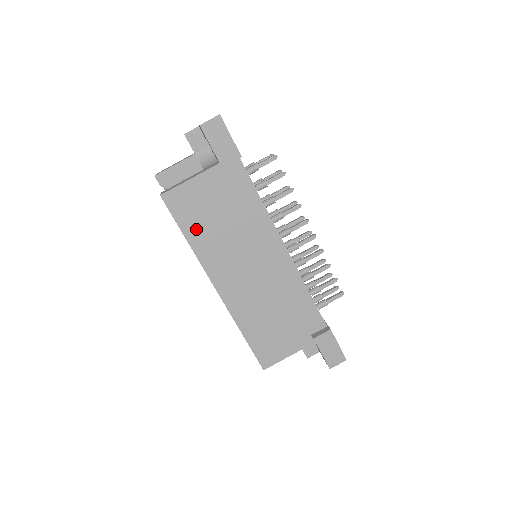
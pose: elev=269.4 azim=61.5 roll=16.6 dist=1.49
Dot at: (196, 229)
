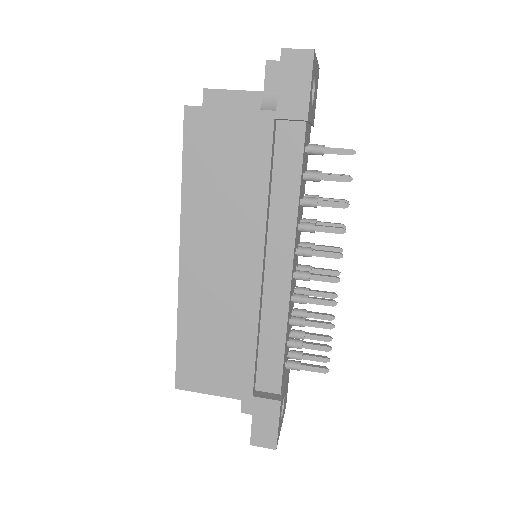
Dot at: (200, 173)
